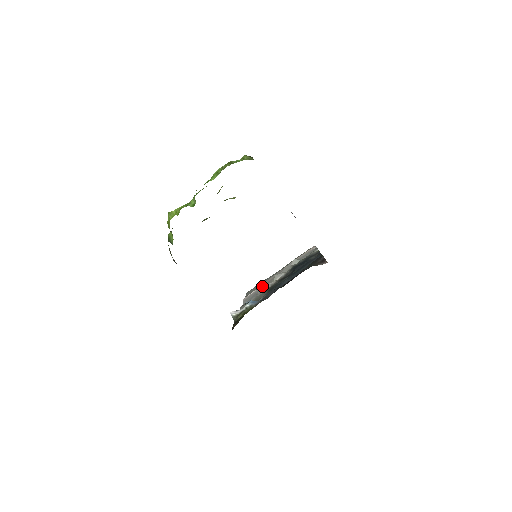
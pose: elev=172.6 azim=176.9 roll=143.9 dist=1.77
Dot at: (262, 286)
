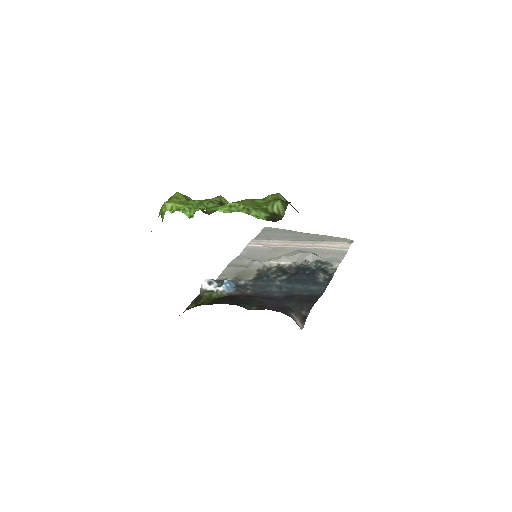
Dot at: (270, 248)
